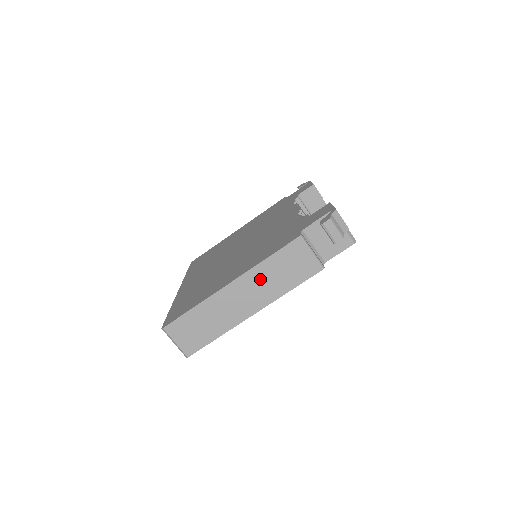
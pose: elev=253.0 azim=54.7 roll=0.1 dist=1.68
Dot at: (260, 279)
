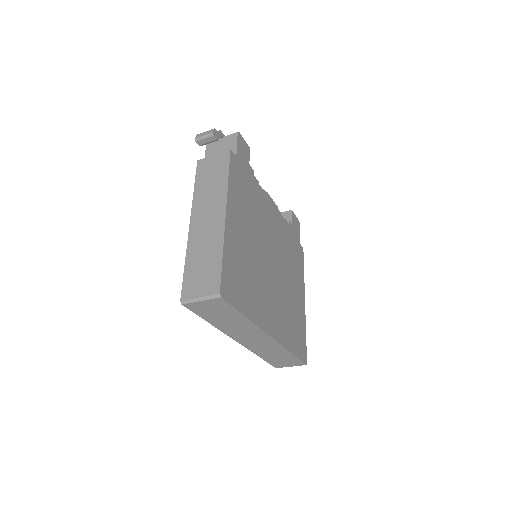
Dot at: (204, 199)
